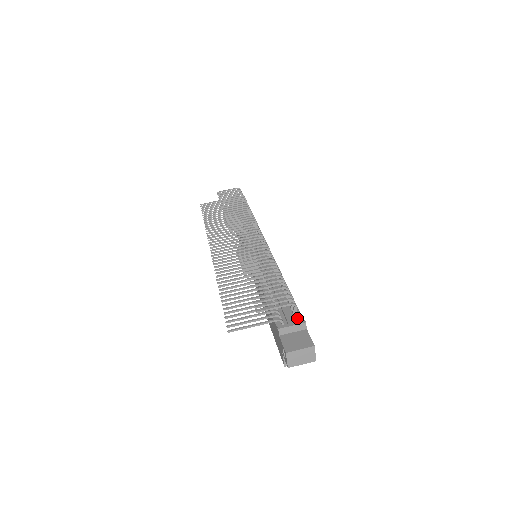
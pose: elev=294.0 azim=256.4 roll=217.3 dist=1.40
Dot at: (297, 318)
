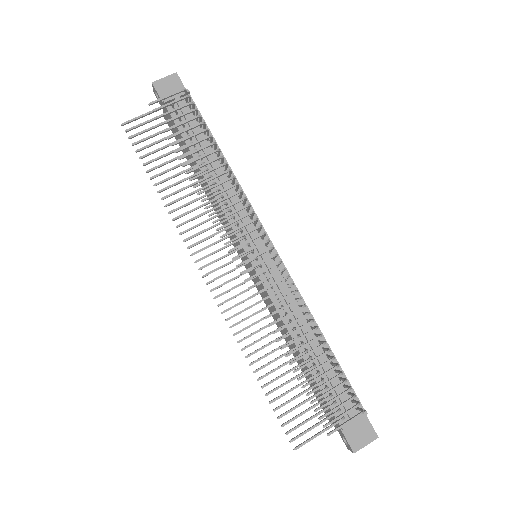
Dot at: (358, 409)
